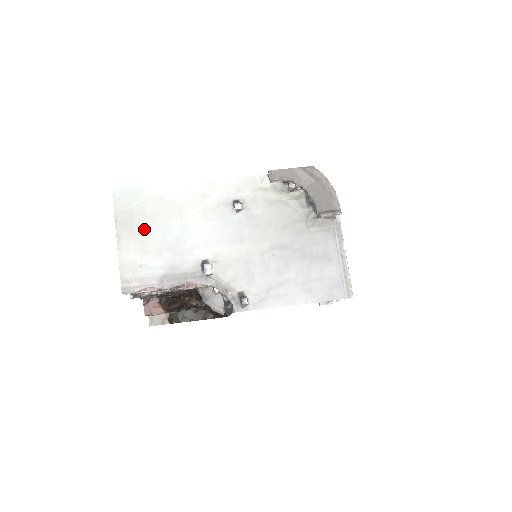
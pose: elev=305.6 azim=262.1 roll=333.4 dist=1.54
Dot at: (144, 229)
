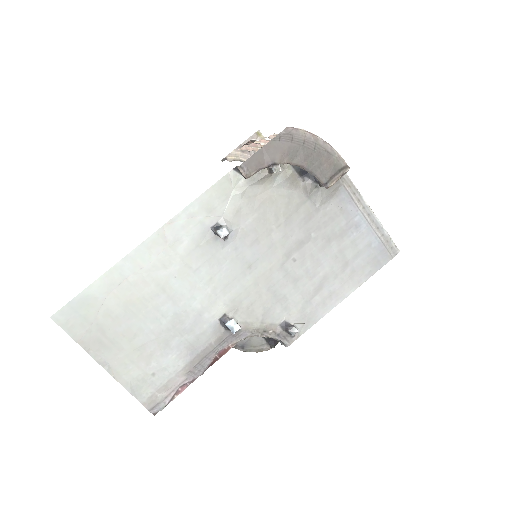
Dot at: (127, 333)
